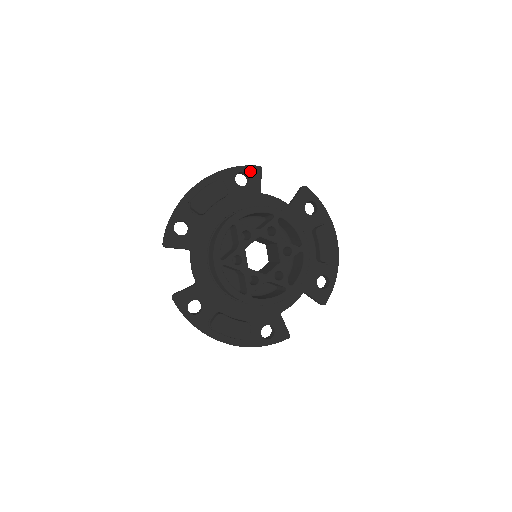
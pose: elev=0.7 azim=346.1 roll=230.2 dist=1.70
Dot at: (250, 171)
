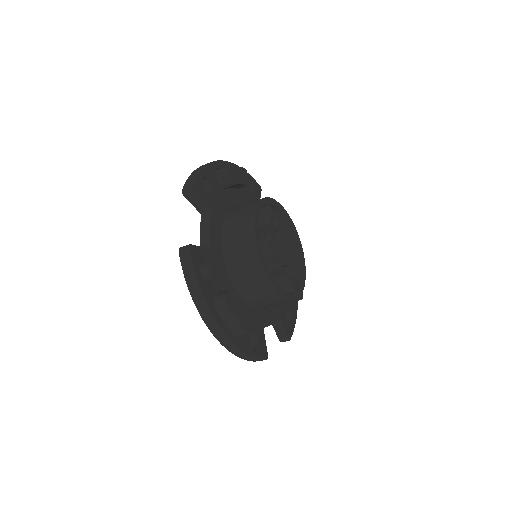
Dot at: (255, 184)
